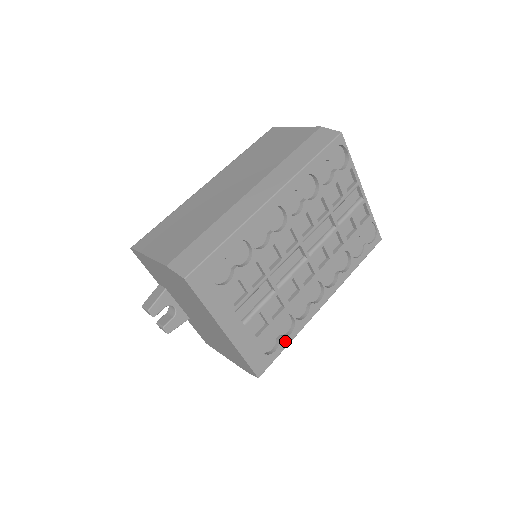
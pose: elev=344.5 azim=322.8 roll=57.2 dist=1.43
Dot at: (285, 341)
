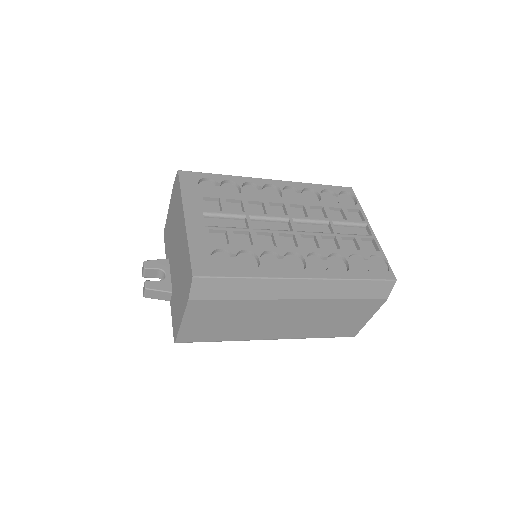
Dot at: (241, 272)
